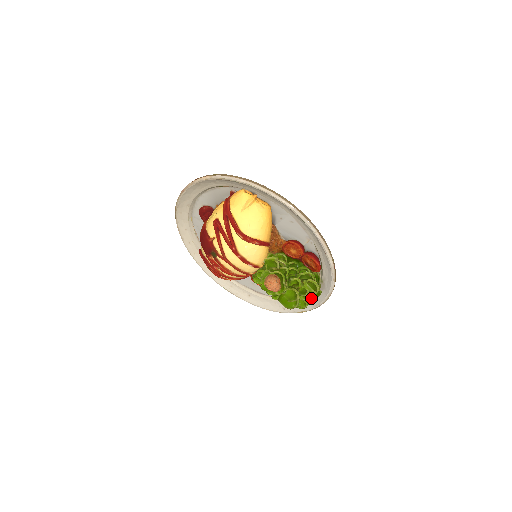
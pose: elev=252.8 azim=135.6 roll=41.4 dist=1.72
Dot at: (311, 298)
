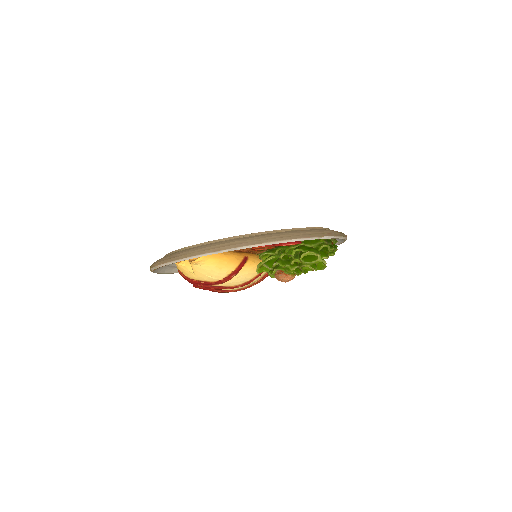
Dot at: occluded
